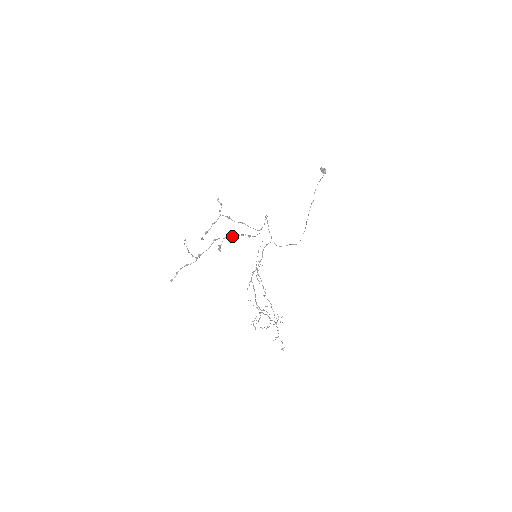
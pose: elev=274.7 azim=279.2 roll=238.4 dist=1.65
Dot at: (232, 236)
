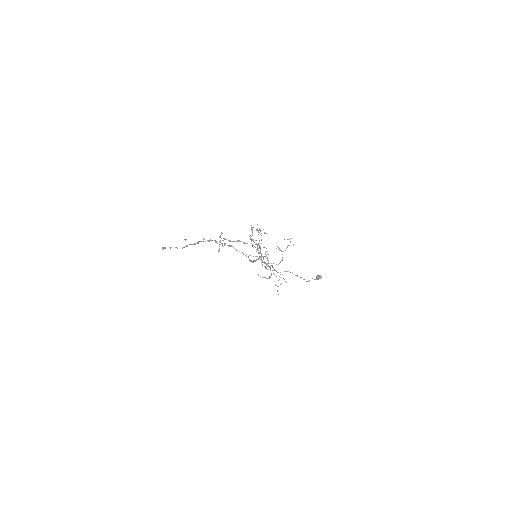
Dot at: (234, 241)
